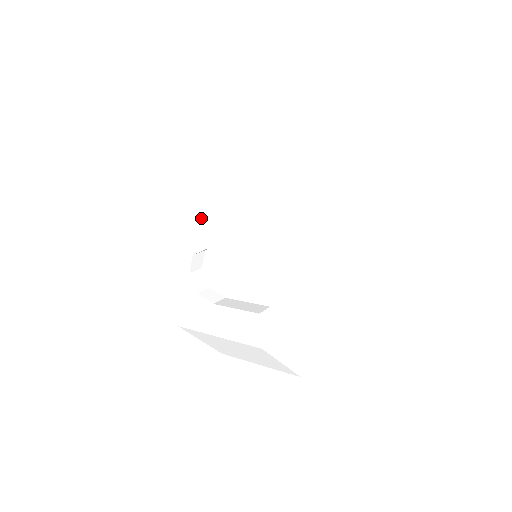
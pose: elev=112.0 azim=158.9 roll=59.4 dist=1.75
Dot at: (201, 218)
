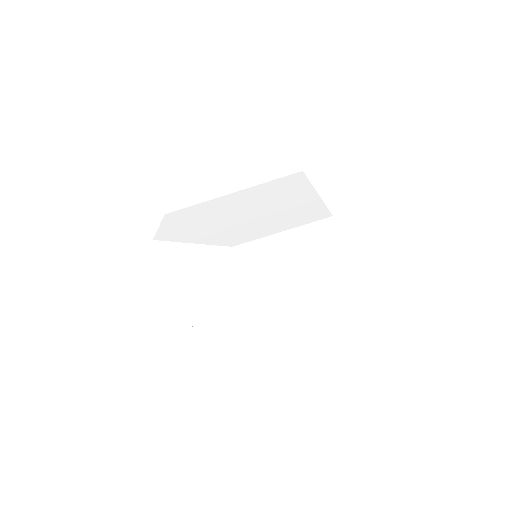
Dot at: (246, 298)
